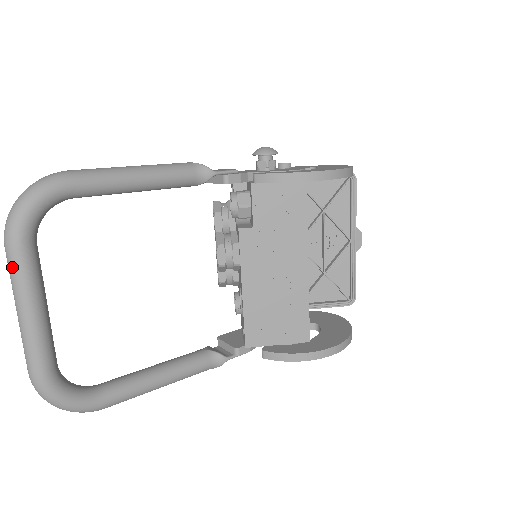
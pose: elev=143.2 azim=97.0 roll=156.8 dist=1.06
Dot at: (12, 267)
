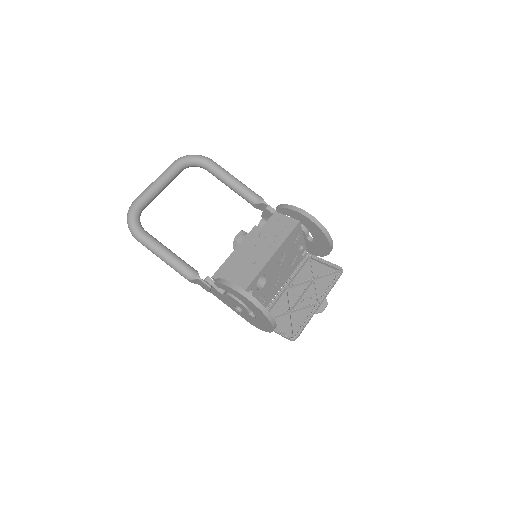
Dot at: (169, 167)
